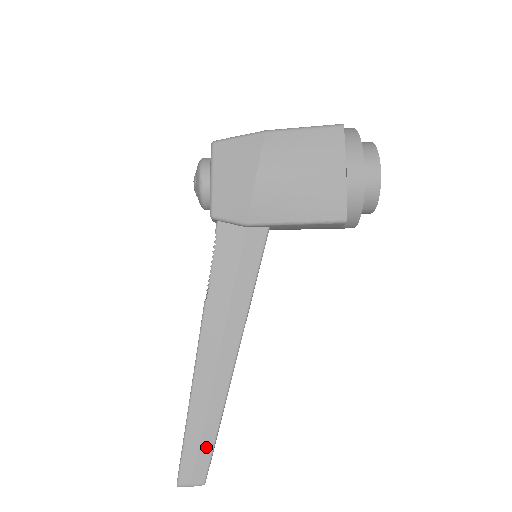
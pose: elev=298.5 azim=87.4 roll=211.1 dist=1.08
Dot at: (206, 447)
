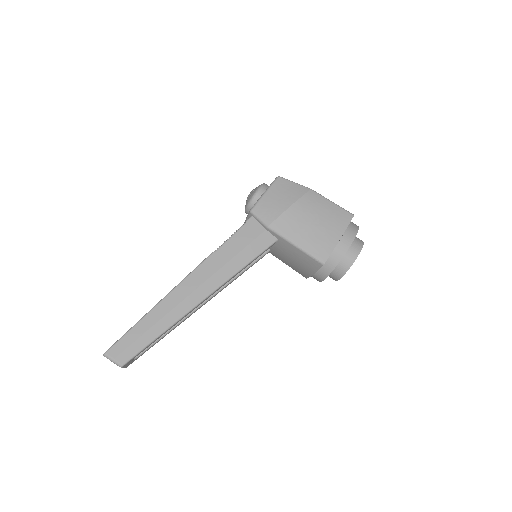
Dot at: (144, 341)
